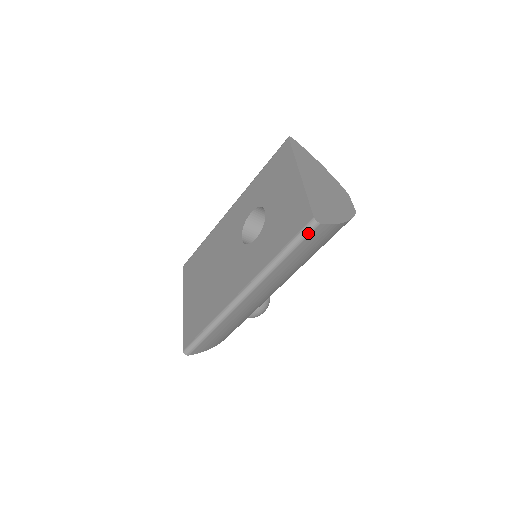
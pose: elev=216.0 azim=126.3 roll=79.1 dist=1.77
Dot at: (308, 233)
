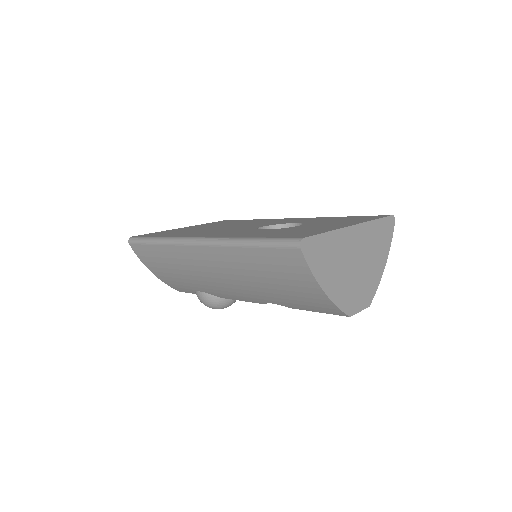
Dot at: (285, 245)
